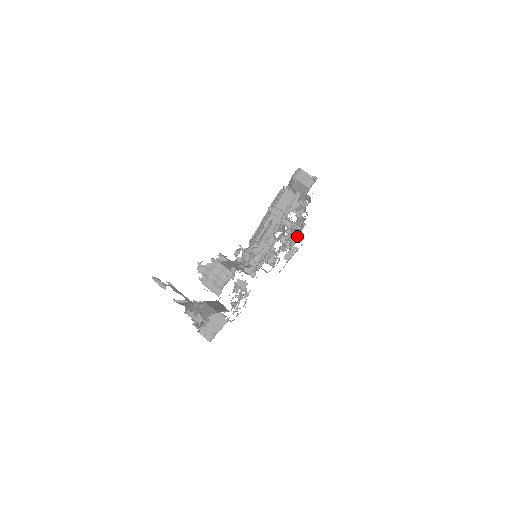
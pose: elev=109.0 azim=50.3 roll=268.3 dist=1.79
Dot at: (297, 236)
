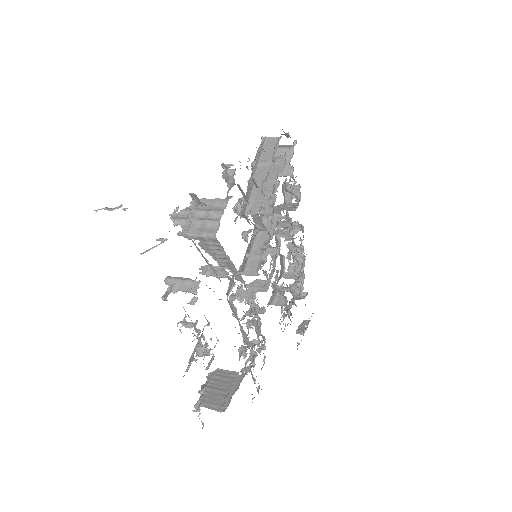
Dot at: (302, 277)
